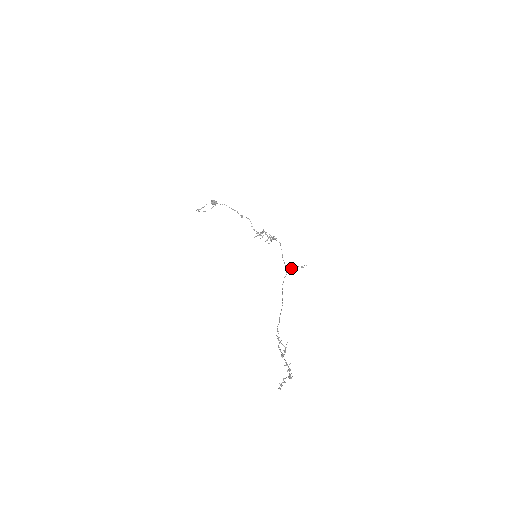
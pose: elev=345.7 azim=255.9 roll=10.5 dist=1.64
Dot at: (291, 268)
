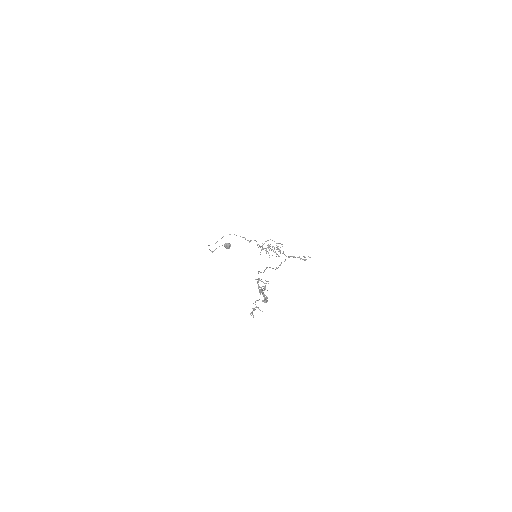
Dot at: (290, 256)
